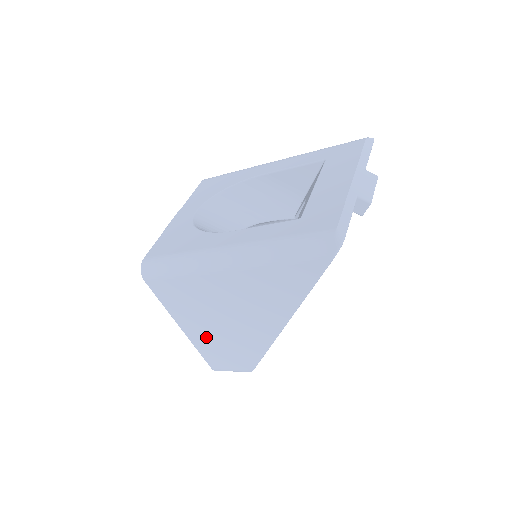
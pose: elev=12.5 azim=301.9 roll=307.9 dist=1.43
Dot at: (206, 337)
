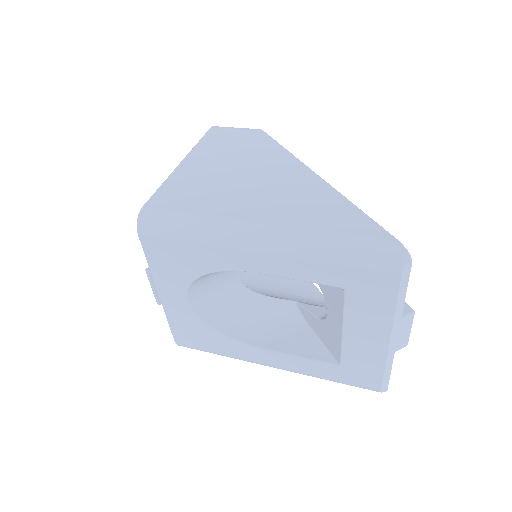
Dot at: occluded
